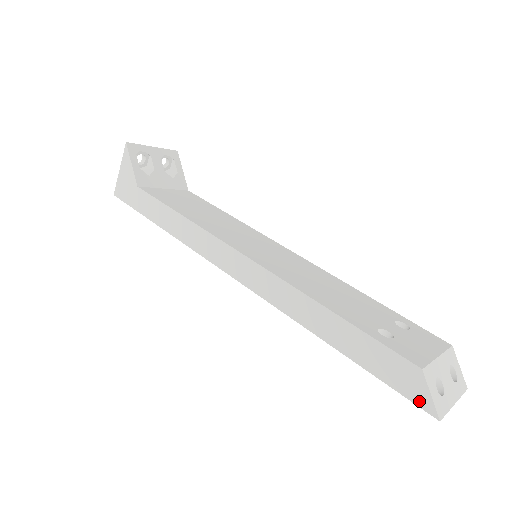
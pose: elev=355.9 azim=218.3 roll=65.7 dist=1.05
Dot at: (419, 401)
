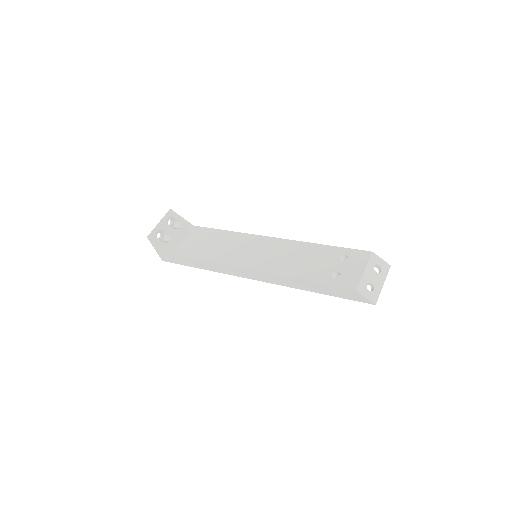
Dot at: (363, 301)
